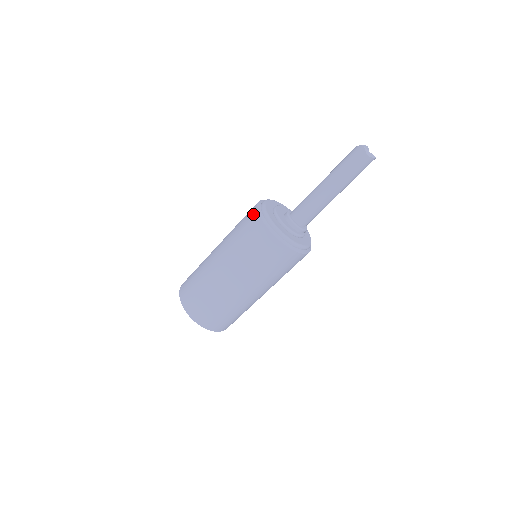
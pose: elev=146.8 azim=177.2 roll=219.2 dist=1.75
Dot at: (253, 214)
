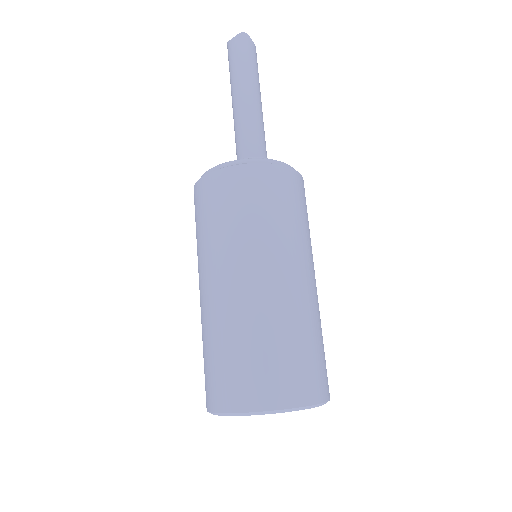
Dot at: occluded
